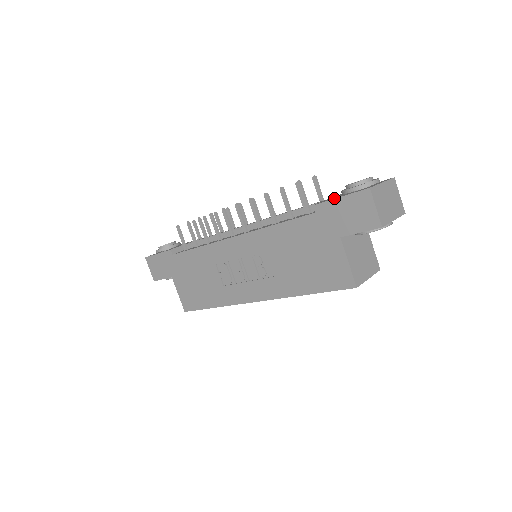
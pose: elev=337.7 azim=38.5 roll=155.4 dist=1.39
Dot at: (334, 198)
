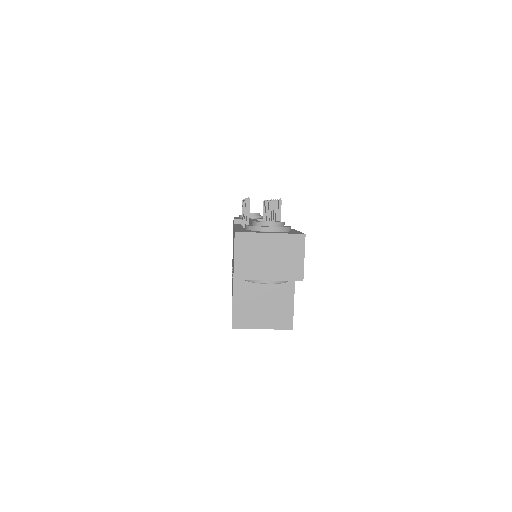
Dot at: occluded
